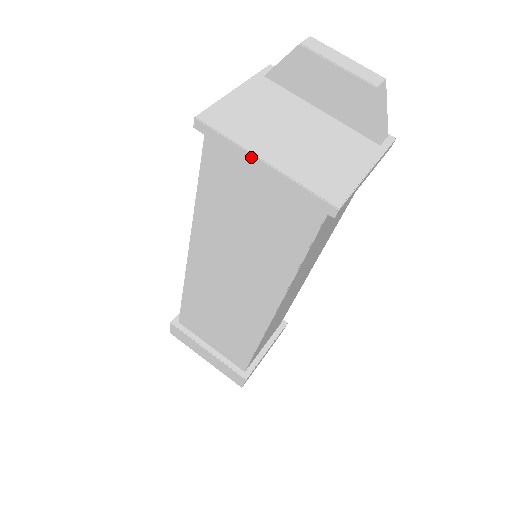
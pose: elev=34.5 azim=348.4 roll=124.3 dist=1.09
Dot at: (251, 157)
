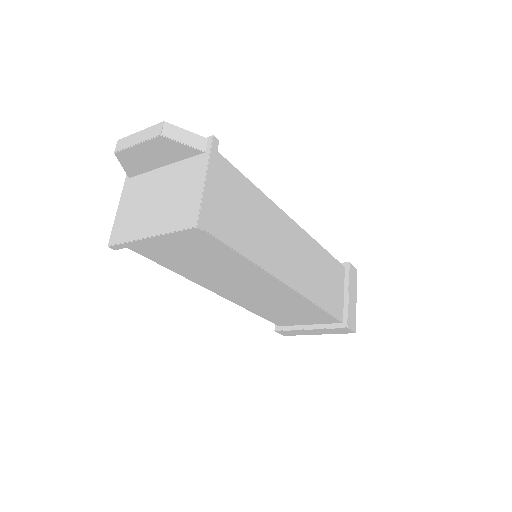
Dot at: (143, 241)
